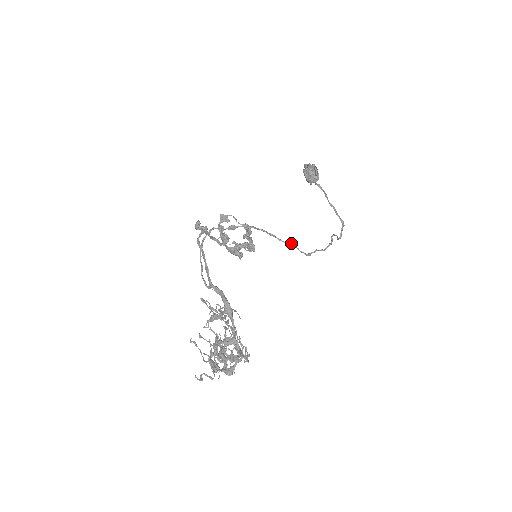
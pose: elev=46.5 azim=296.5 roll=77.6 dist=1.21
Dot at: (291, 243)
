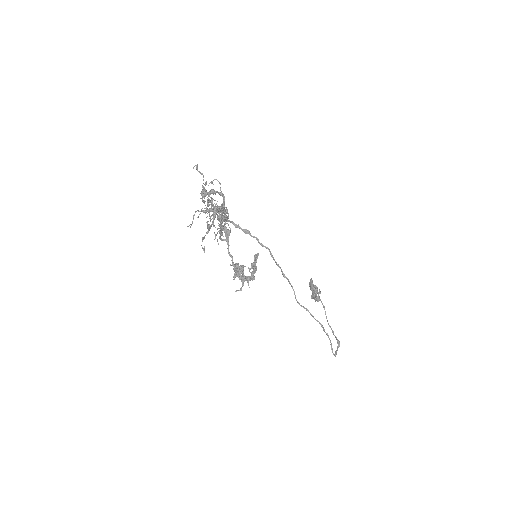
Dot at: (286, 278)
